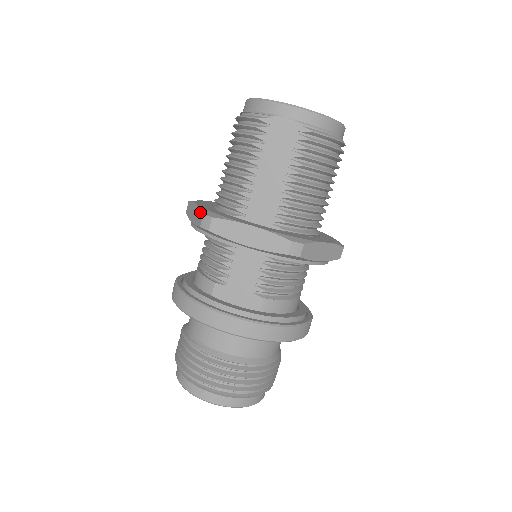
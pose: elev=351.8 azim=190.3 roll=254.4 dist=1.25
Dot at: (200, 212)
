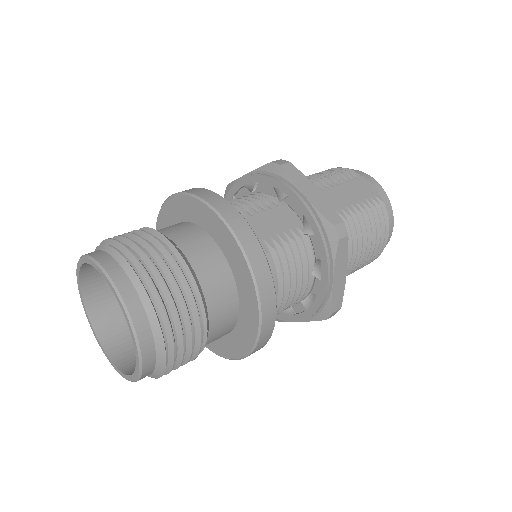
Dot at: occluded
